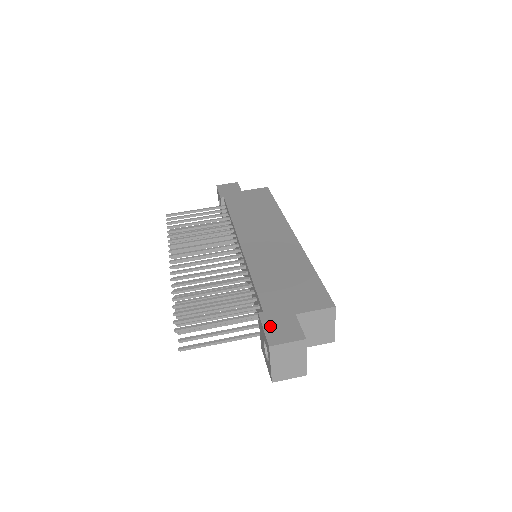
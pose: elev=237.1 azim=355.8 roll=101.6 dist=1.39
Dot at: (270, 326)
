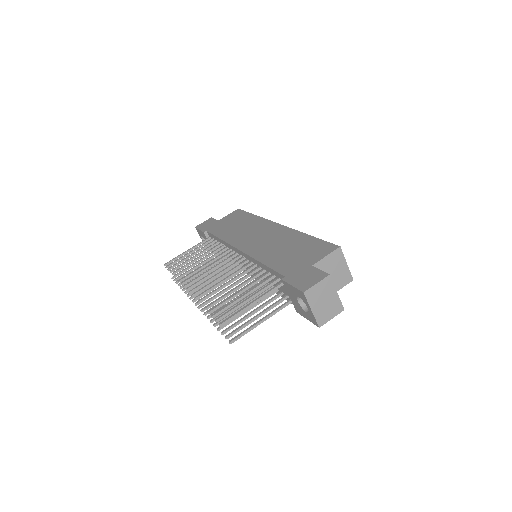
Dot at: (296, 281)
